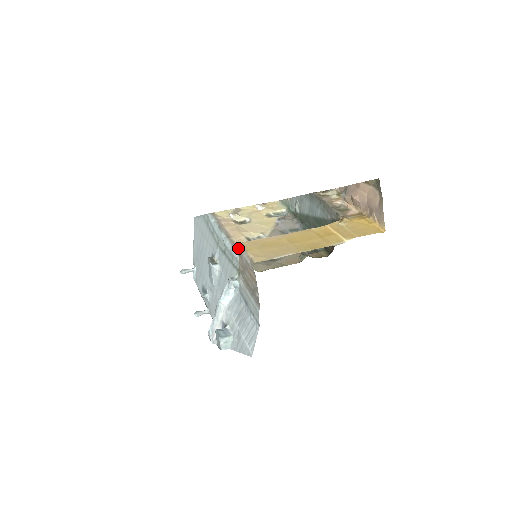
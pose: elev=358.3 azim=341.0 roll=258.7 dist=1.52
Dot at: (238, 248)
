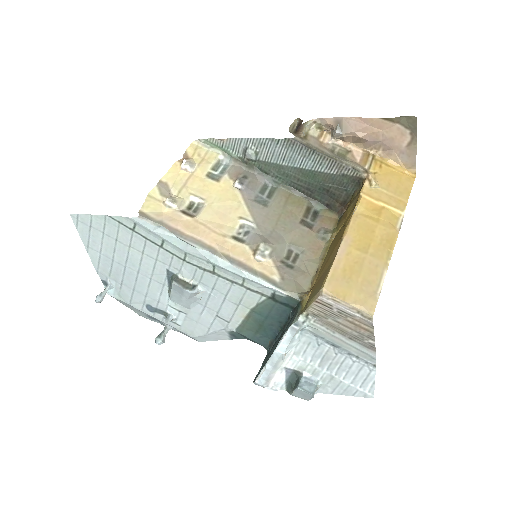
Dot at: (246, 265)
